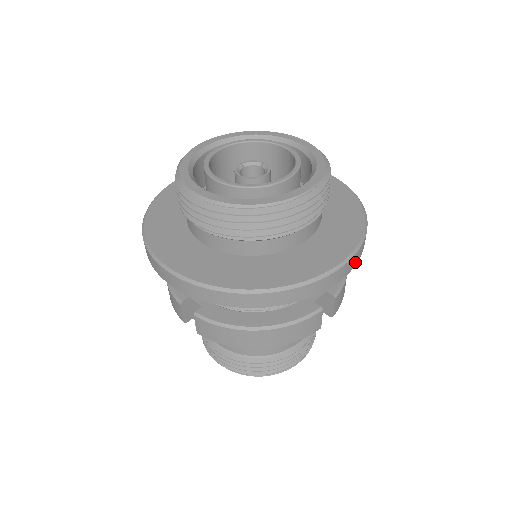
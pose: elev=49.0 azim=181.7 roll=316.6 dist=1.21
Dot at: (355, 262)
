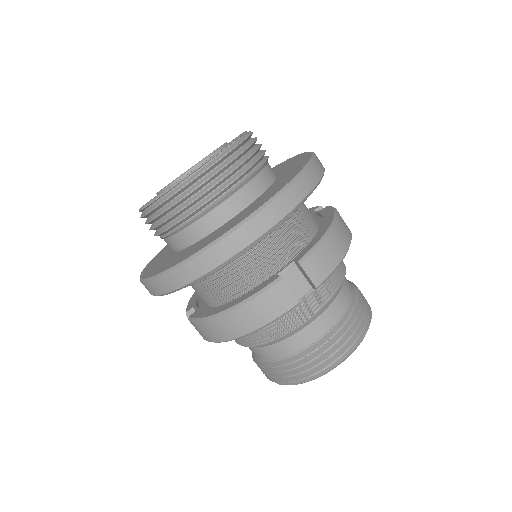
Dot at: (279, 214)
